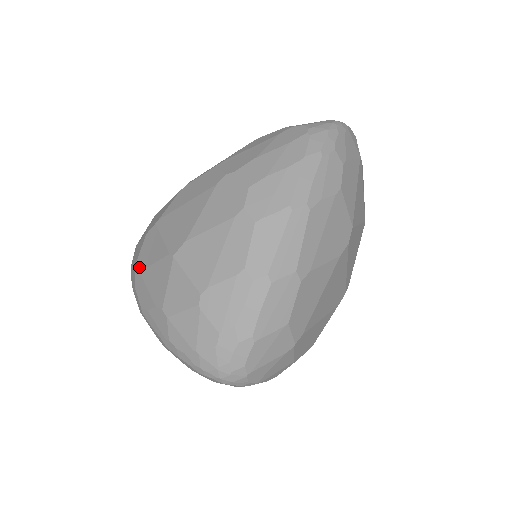
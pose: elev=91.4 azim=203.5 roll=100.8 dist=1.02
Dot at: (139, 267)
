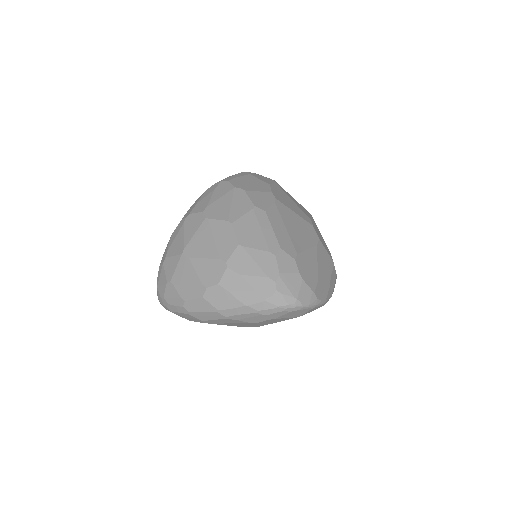
Dot at: (186, 220)
